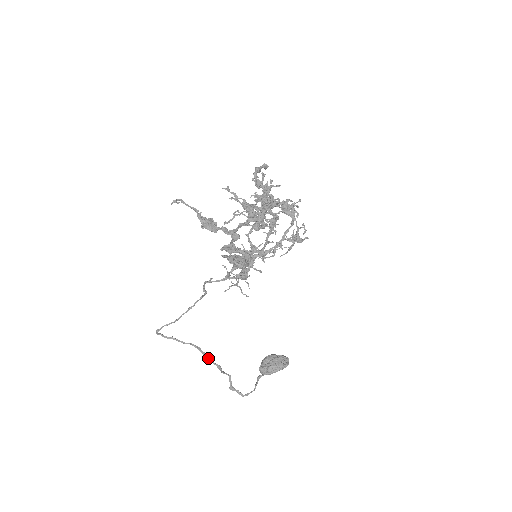
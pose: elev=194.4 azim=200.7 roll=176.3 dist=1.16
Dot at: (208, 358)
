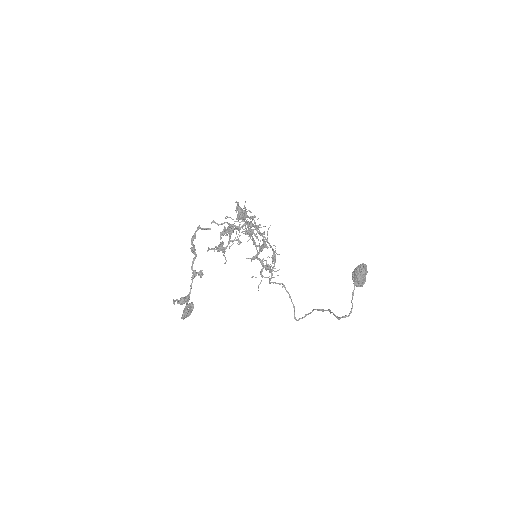
Dot at: (323, 310)
